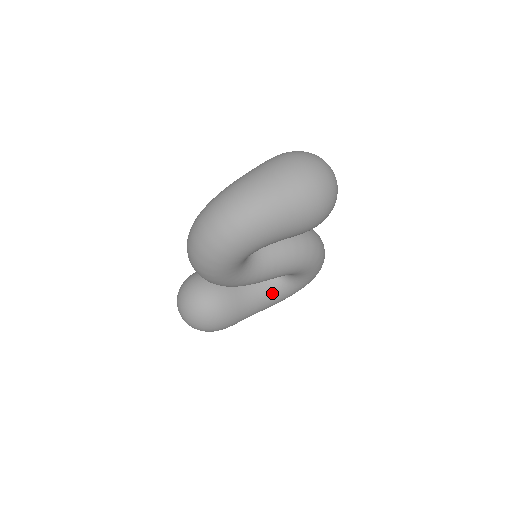
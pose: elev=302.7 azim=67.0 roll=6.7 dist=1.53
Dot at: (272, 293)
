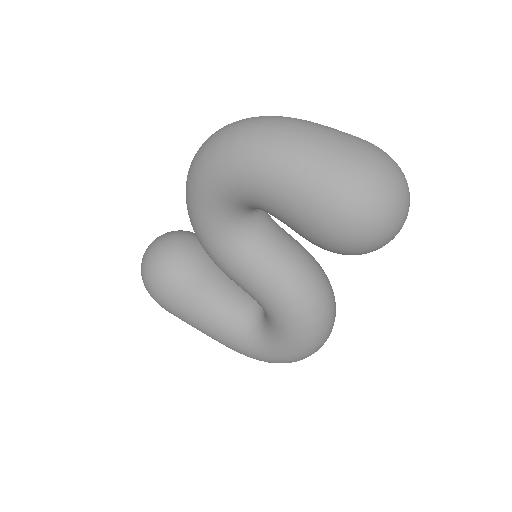
Dot at: (235, 324)
